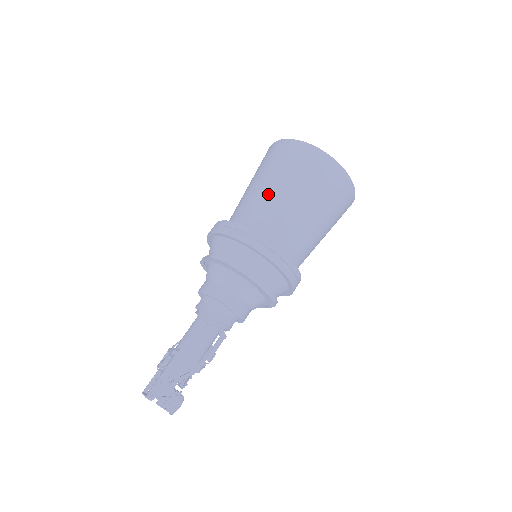
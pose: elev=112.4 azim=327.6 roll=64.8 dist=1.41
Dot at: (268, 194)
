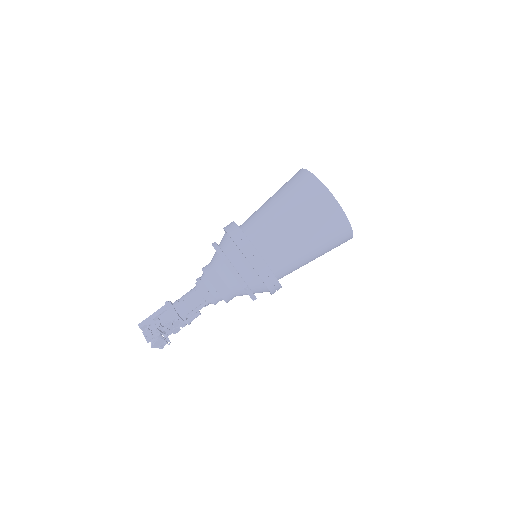
Dot at: (264, 204)
